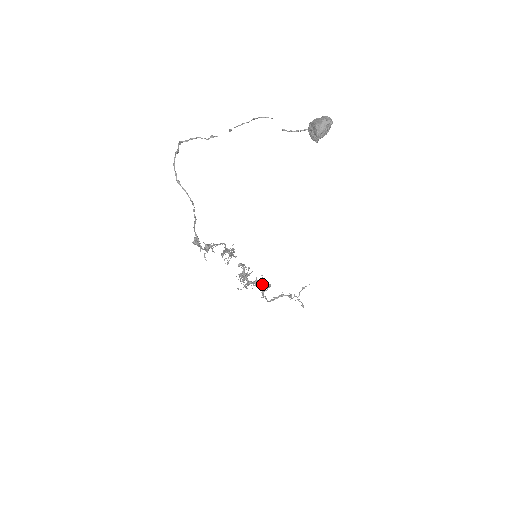
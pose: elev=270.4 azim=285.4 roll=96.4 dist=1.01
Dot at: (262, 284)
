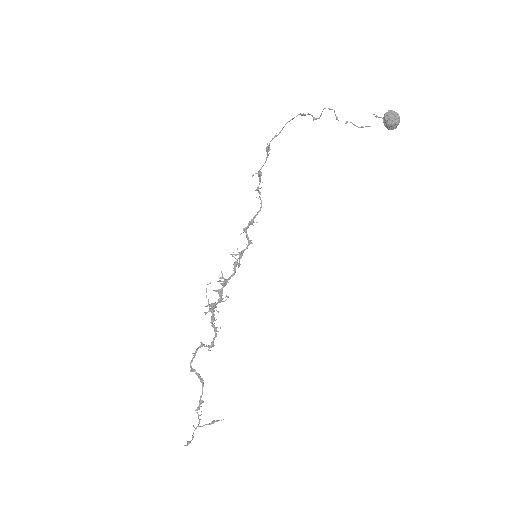
Dot at: (214, 327)
